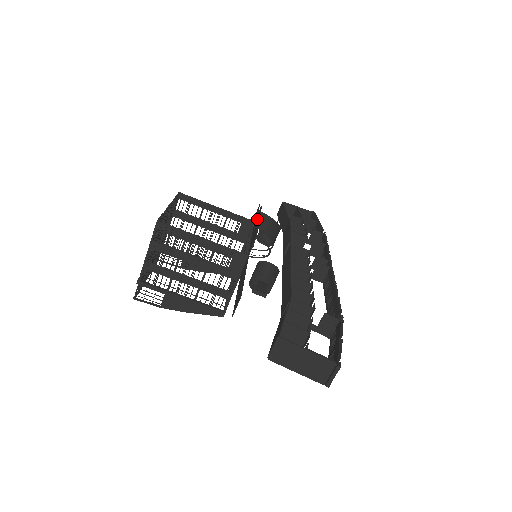
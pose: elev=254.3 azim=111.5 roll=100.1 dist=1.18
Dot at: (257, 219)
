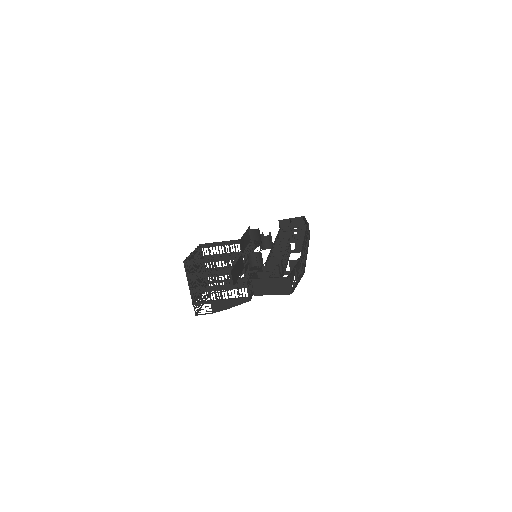
Dot at: (247, 234)
